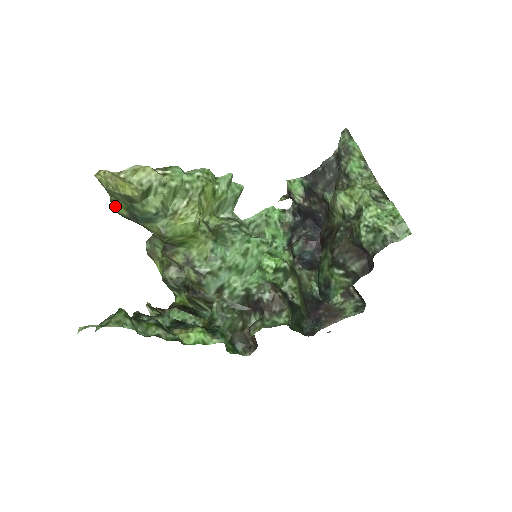
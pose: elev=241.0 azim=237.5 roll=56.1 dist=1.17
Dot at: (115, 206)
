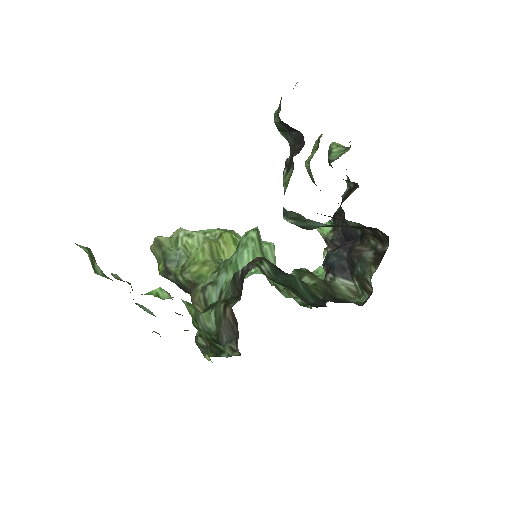
Dot at: (159, 268)
